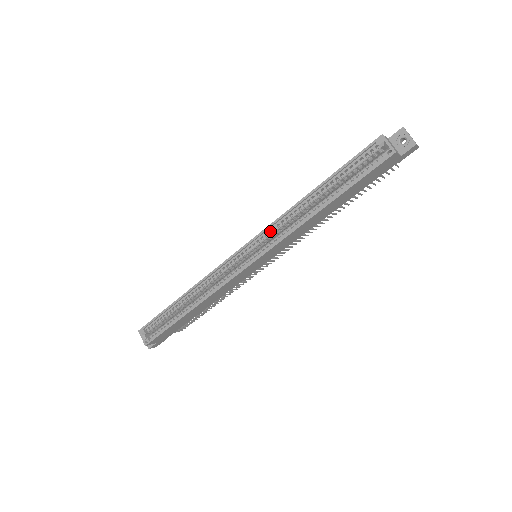
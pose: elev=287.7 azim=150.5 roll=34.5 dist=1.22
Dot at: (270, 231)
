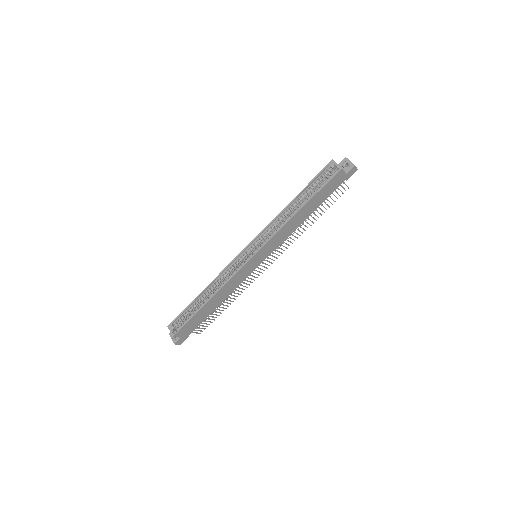
Dot at: (265, 233)
